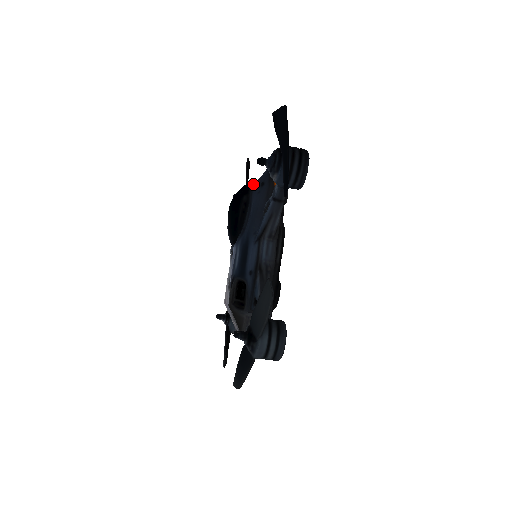
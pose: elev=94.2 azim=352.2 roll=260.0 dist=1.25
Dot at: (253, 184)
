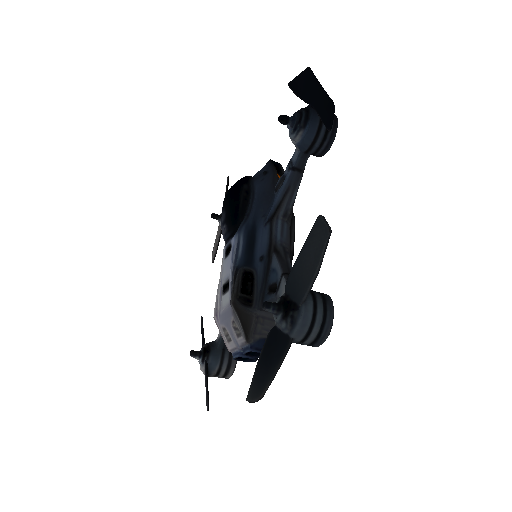
Dot at: occluded
